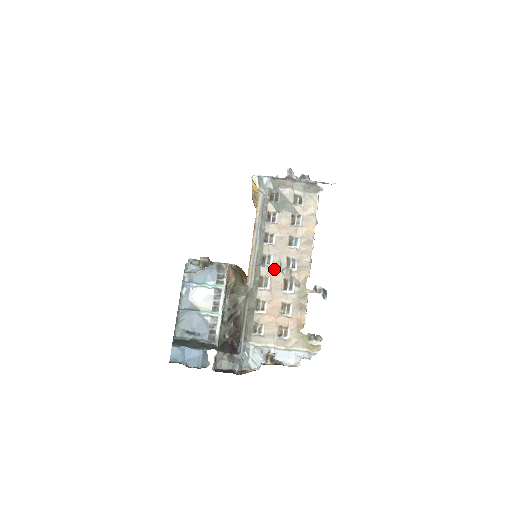
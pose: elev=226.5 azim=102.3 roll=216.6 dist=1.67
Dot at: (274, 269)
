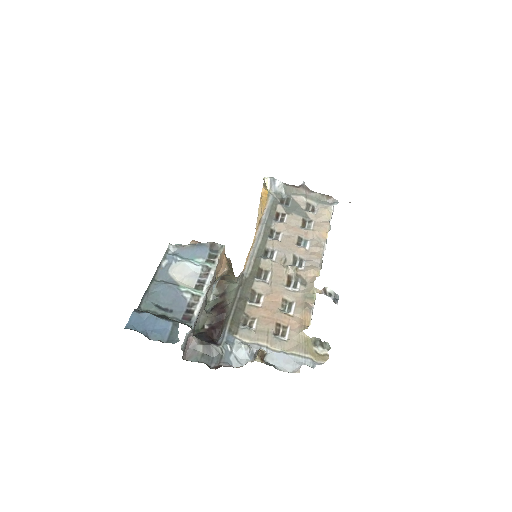
Dot at: (277, 263)
